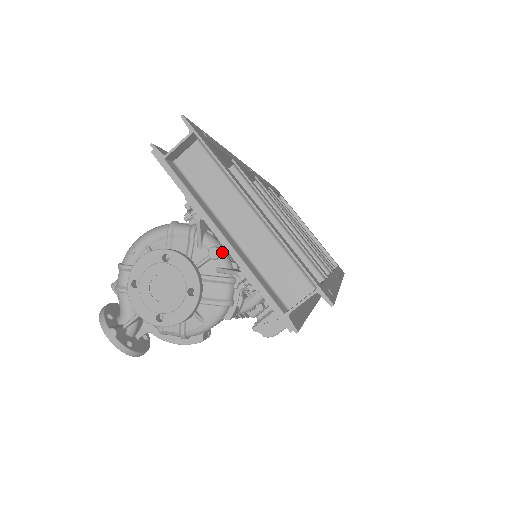
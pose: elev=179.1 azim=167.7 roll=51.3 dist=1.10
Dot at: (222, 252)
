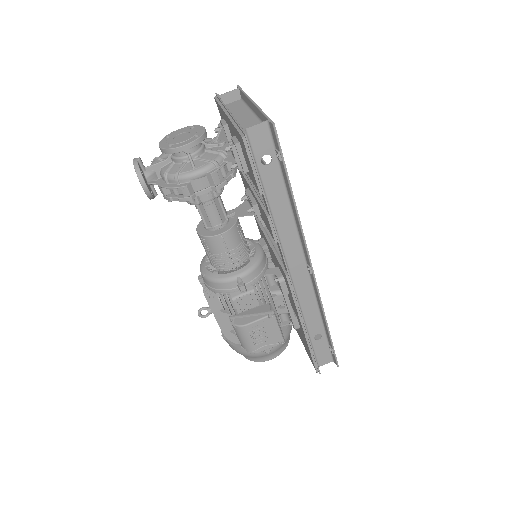
Dot at: occluded
